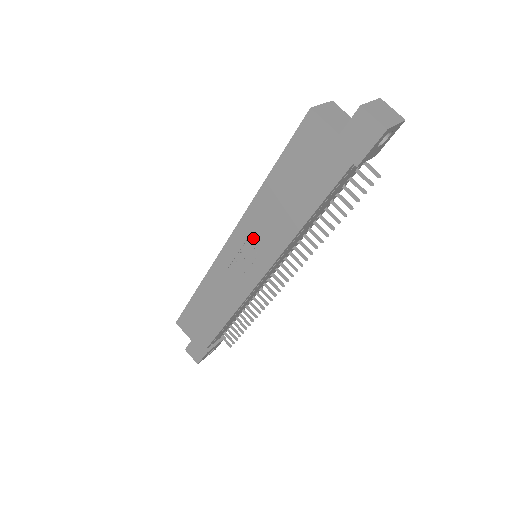
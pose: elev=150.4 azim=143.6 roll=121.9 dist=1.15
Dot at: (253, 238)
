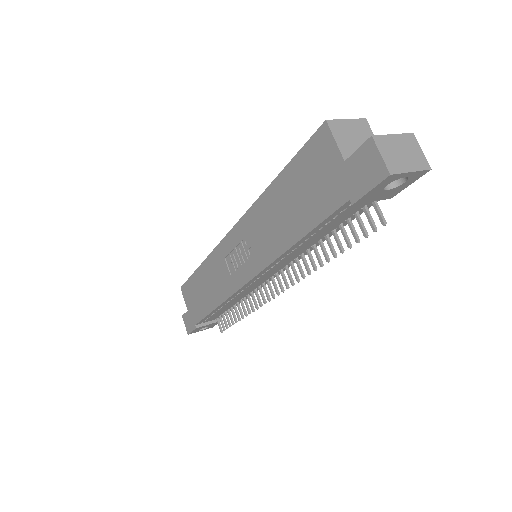
Dot at: (250, 238)
